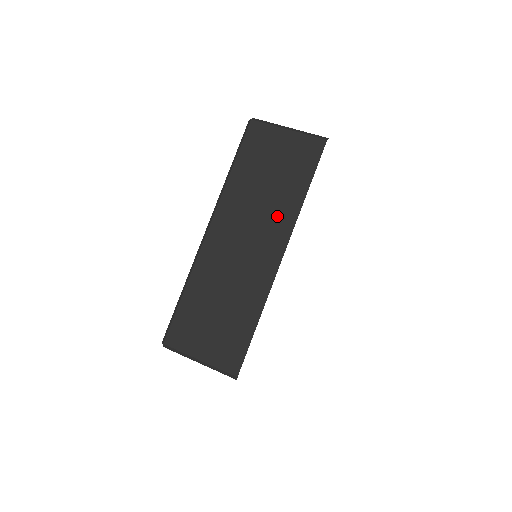
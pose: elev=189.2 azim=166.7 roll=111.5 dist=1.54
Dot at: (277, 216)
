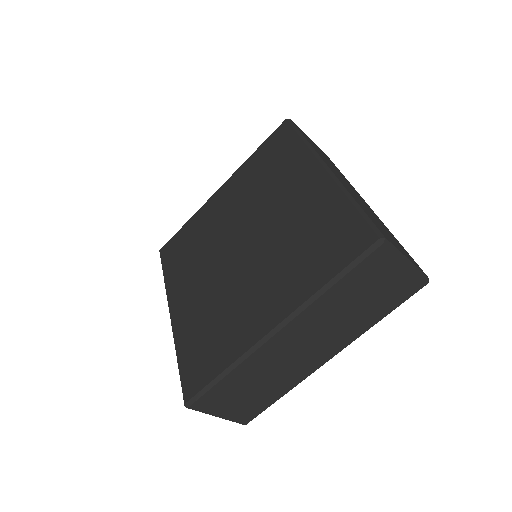
Dot at: (345, 333)
